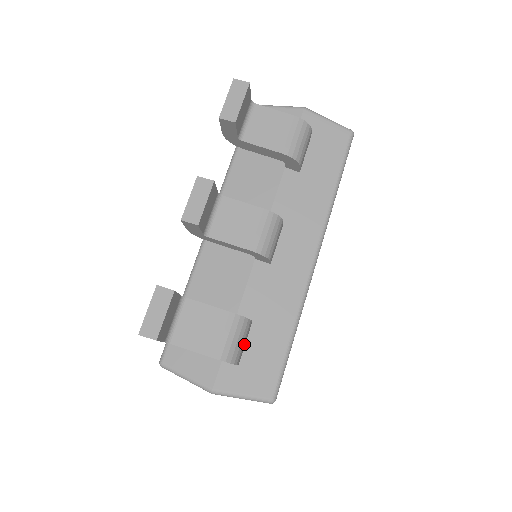
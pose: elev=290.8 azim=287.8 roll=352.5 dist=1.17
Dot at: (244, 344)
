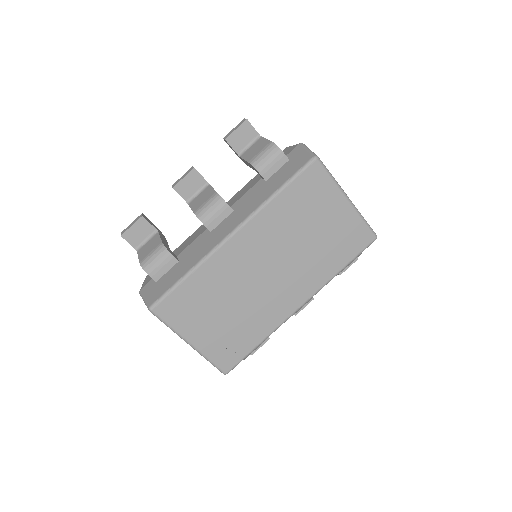
Dot at: (163, 269)
